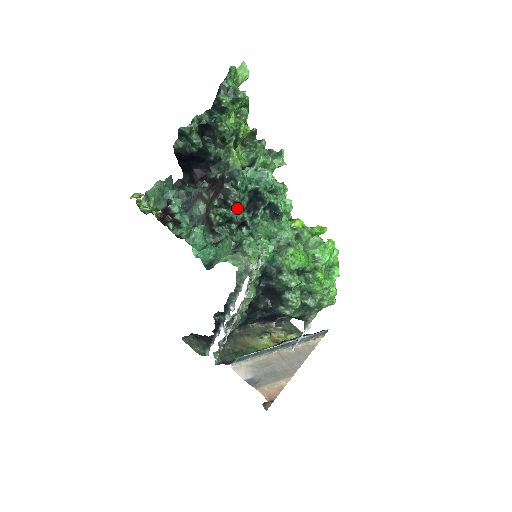
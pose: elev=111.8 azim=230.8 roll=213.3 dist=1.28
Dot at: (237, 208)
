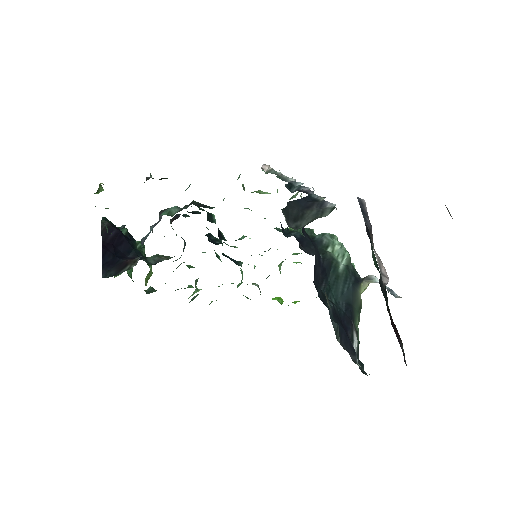
Dot at: occluded
